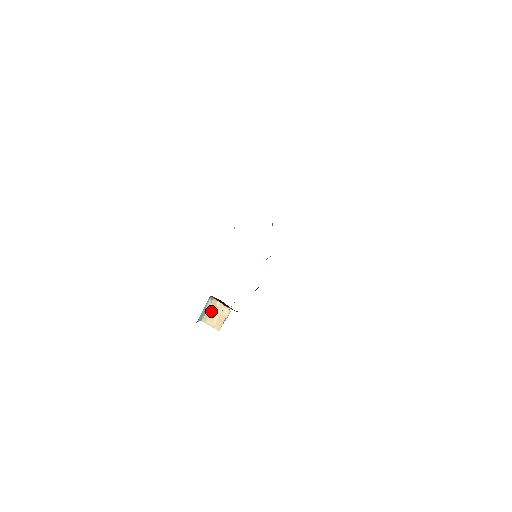
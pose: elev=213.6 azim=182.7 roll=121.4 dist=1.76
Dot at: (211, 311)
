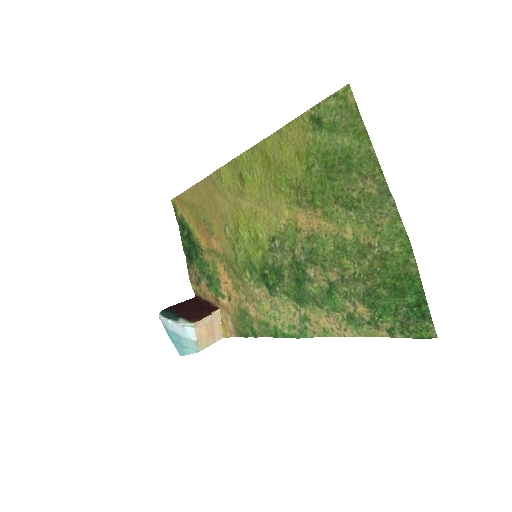
Dot at: (201, 335)
